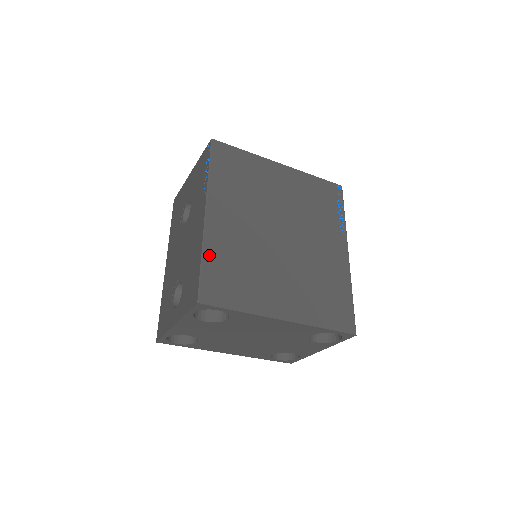
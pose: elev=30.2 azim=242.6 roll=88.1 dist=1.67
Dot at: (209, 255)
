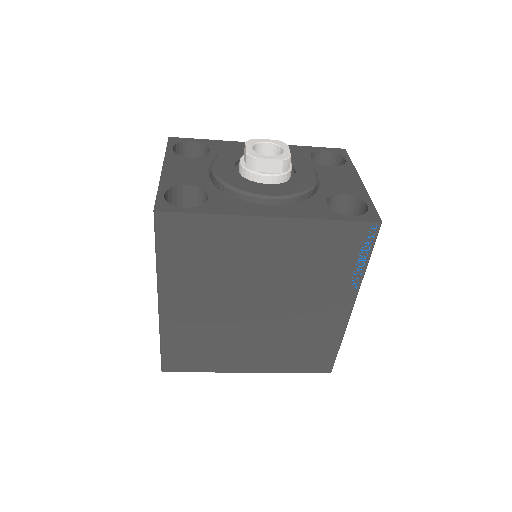
Dot at: (167, 339)
